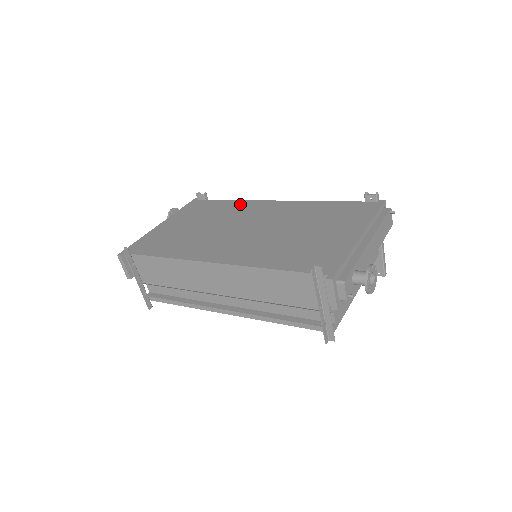
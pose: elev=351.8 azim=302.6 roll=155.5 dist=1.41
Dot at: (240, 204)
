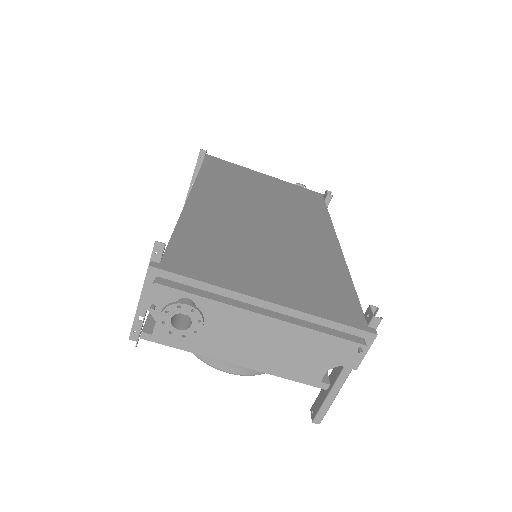
Dot at: (321, 219)
